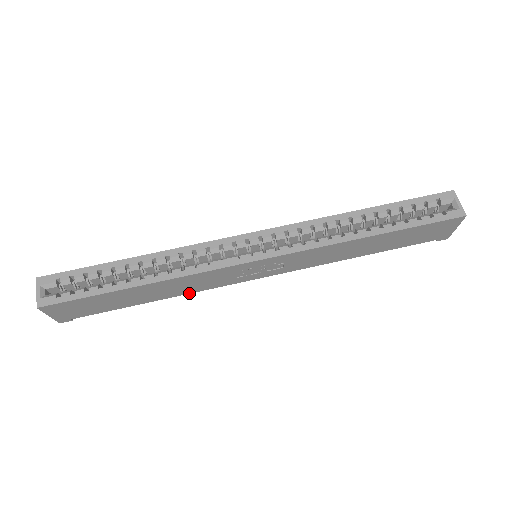
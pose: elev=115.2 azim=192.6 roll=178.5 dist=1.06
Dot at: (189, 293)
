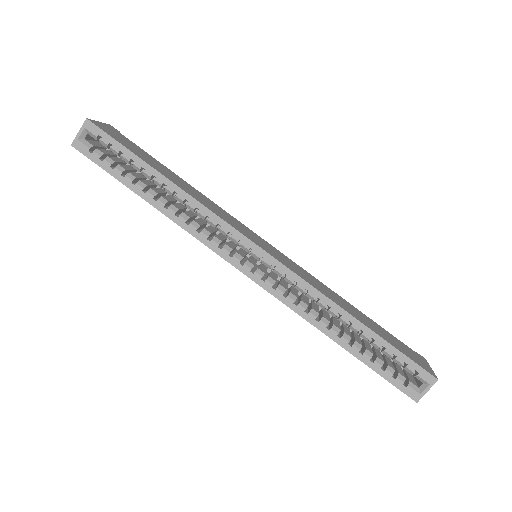
Dot at: occluded
